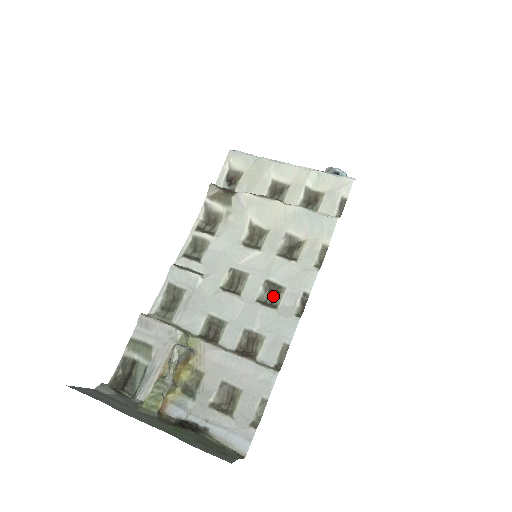
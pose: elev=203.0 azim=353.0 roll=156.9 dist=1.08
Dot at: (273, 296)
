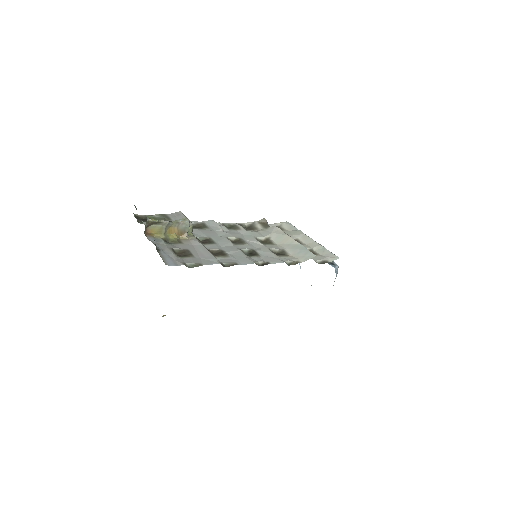
Dot at: (250, 255)
